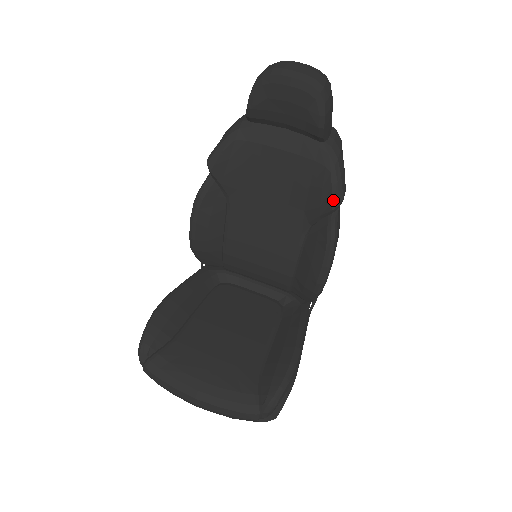
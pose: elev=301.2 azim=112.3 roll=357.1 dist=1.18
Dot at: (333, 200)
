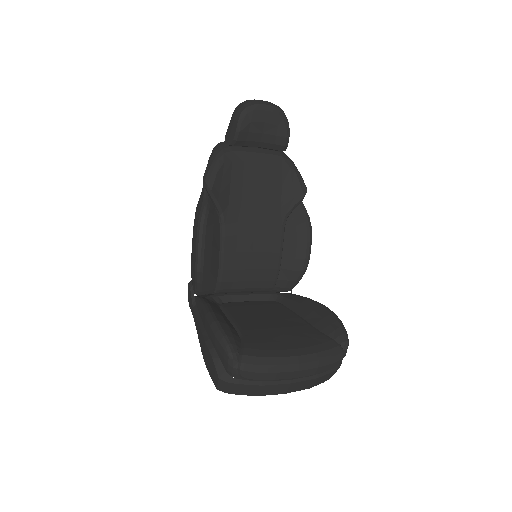
Dot at: (303, 189)
